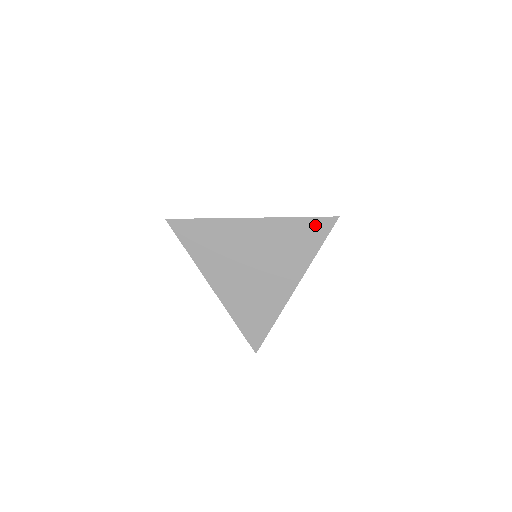
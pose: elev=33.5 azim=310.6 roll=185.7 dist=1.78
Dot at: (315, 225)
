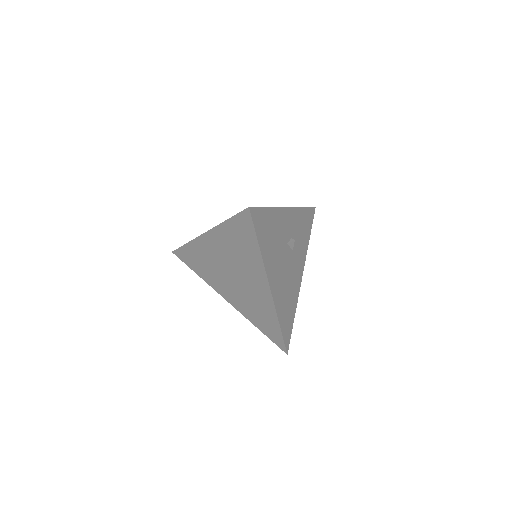
Dot at: (240, 223)
